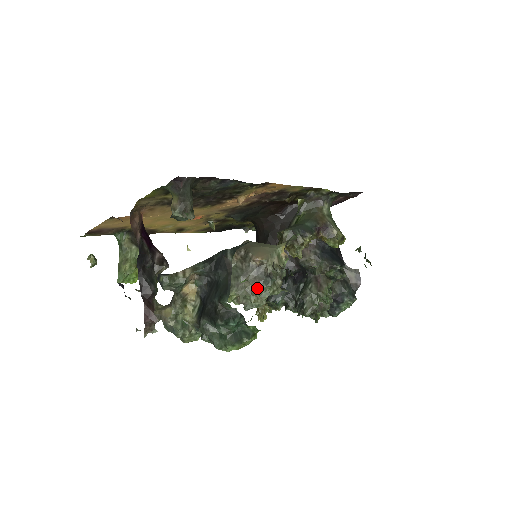
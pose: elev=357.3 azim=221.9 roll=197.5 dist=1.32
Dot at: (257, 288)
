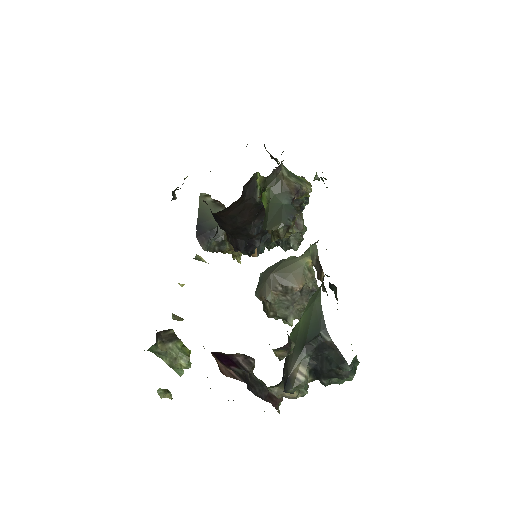
Dot at: occluded
